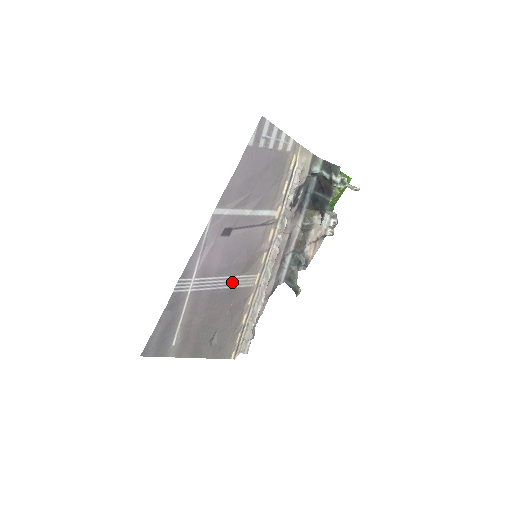
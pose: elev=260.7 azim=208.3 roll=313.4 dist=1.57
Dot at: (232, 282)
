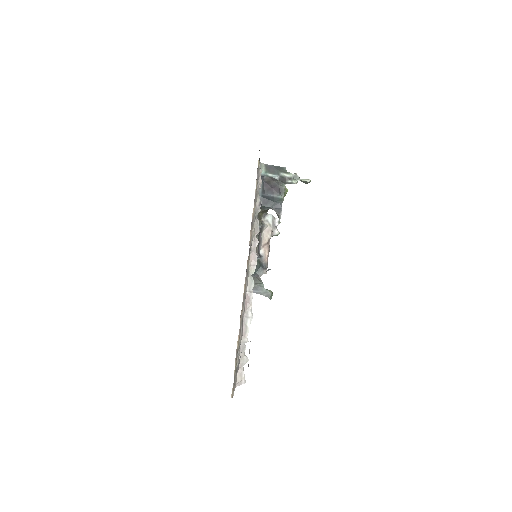
Dot at: occluded
